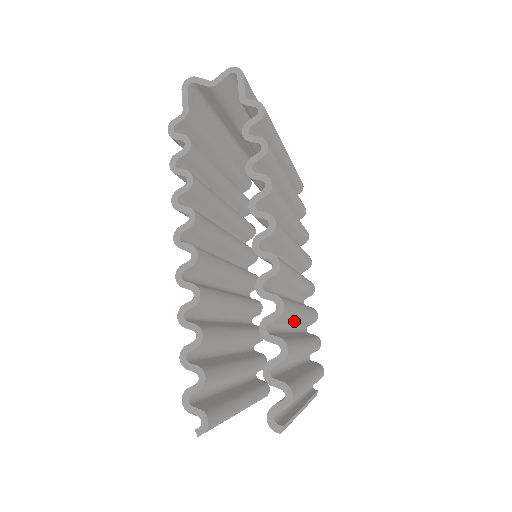
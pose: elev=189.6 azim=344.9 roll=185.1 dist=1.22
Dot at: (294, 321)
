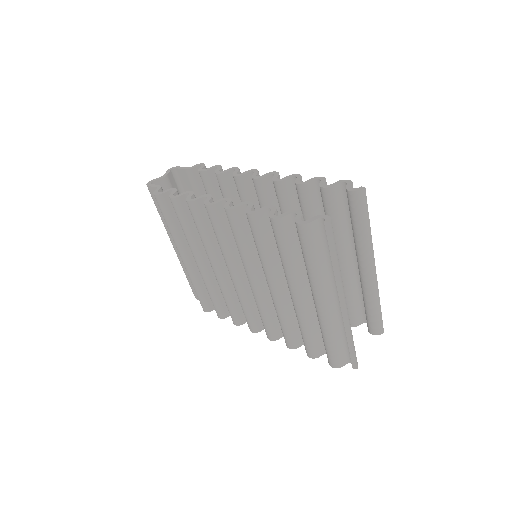
Dot at: occluded
